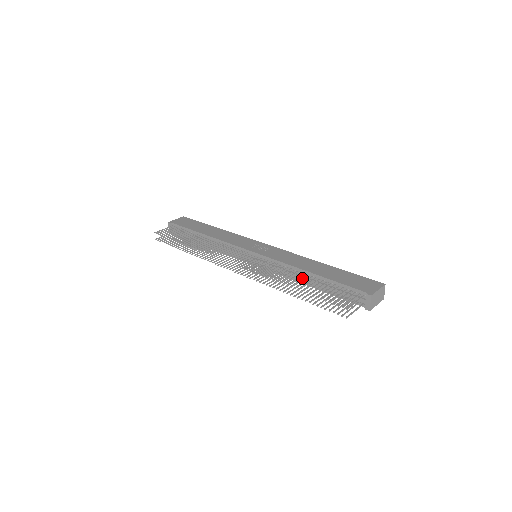
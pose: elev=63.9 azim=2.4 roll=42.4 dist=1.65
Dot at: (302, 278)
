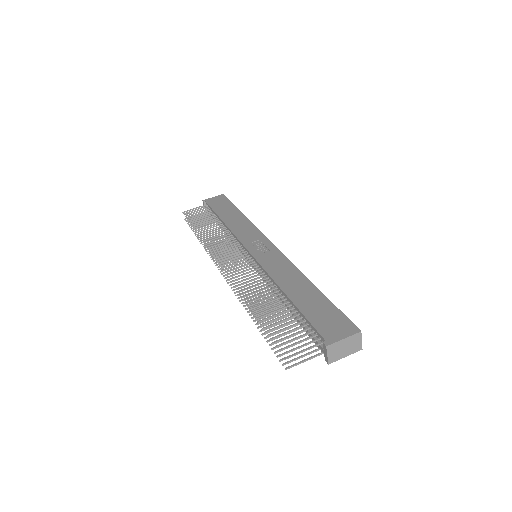
Dot at: (272, 299)
